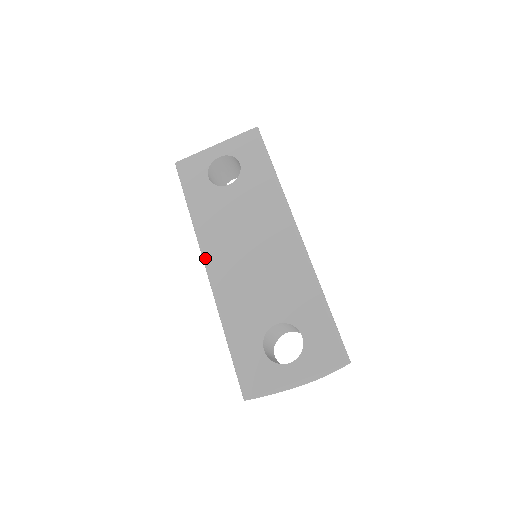
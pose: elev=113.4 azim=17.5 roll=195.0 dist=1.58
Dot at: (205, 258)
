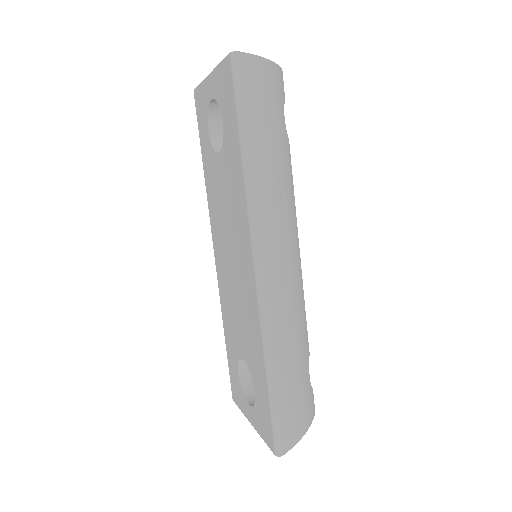
Dot at: occluded
